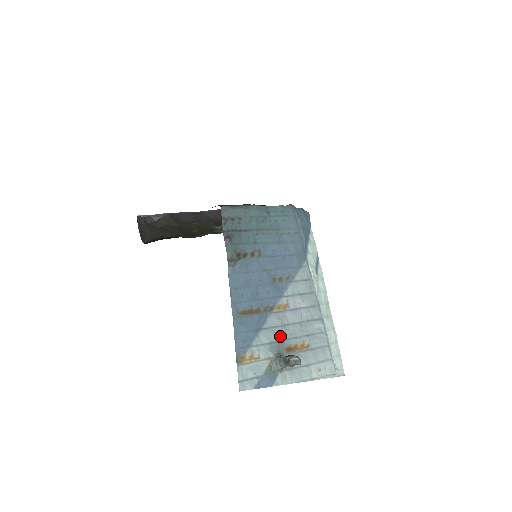
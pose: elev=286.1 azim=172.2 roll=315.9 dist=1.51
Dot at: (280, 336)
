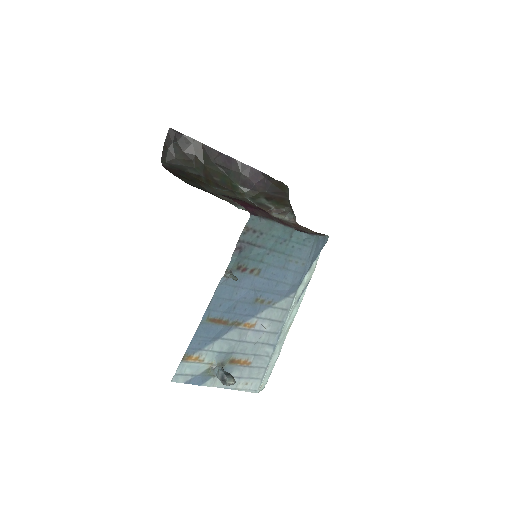
Dot at: (232, 349)
